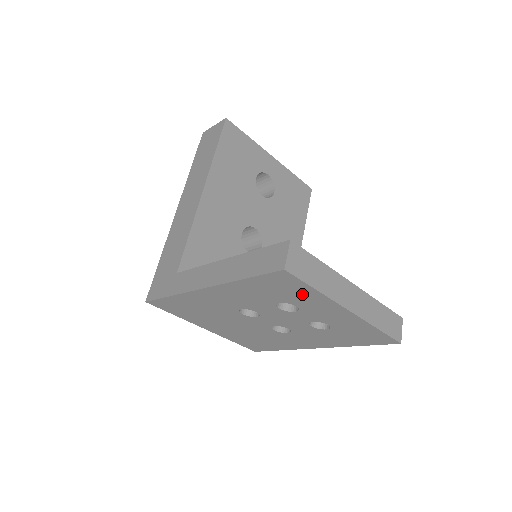
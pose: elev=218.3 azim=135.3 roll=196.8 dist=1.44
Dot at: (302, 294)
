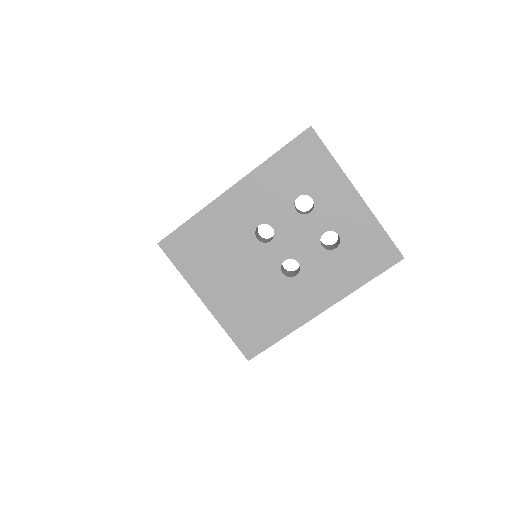
Dot at: (320, 170)
